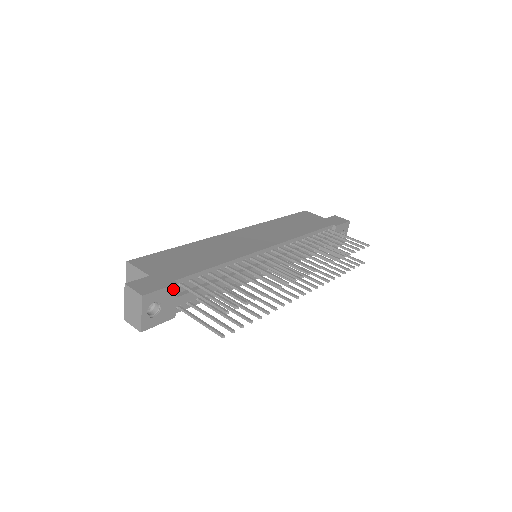
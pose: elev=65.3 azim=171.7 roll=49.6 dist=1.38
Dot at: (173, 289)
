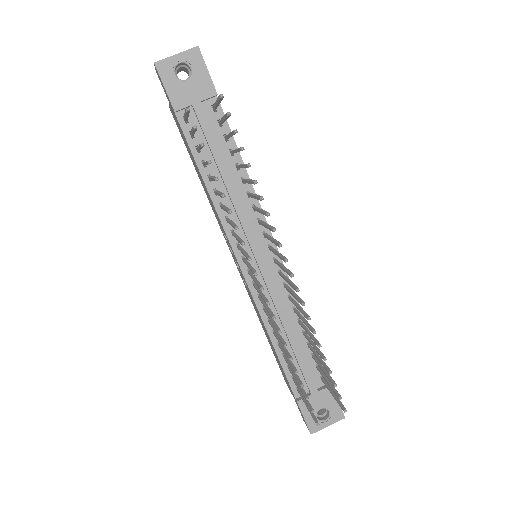
Dot at: (210, 91)
